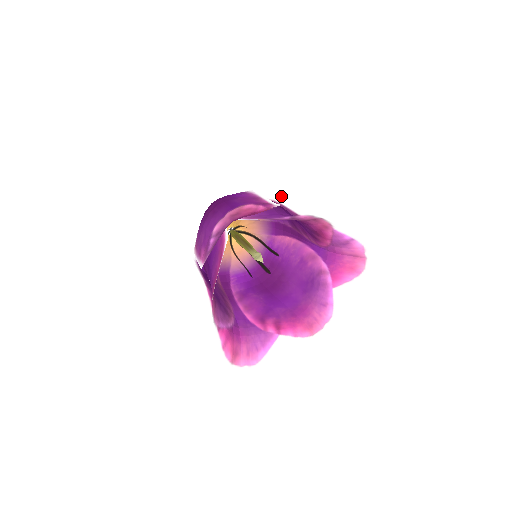
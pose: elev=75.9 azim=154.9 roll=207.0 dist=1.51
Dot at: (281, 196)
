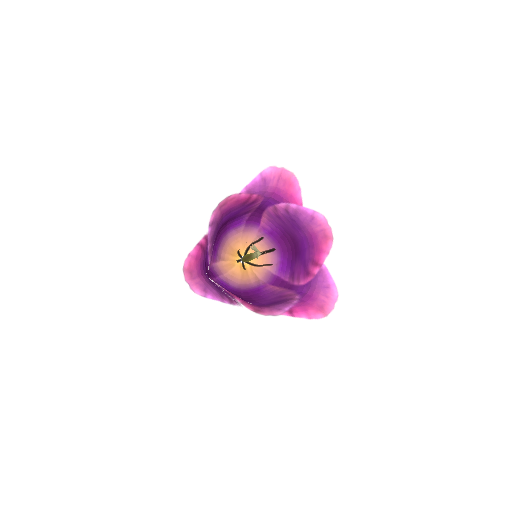
Dot at: occluded
